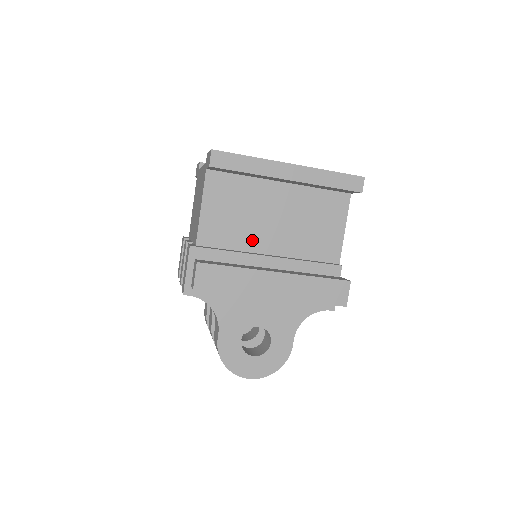
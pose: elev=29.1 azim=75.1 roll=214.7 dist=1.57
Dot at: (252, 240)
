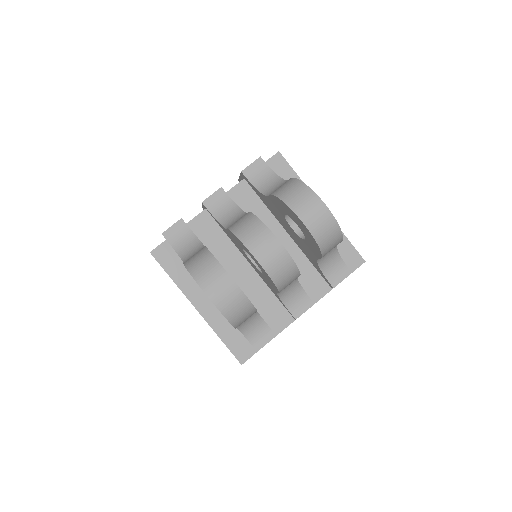
Dot at: occluded
